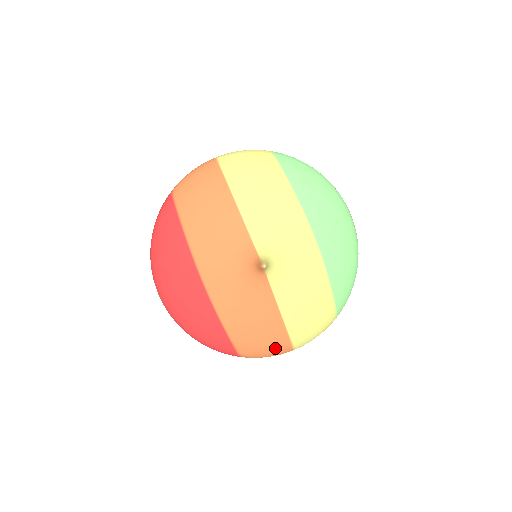
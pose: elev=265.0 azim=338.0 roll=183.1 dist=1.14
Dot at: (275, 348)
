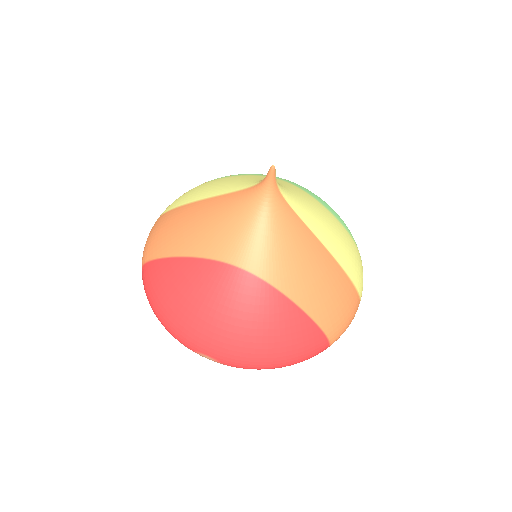
Dot at: (346, 297)
